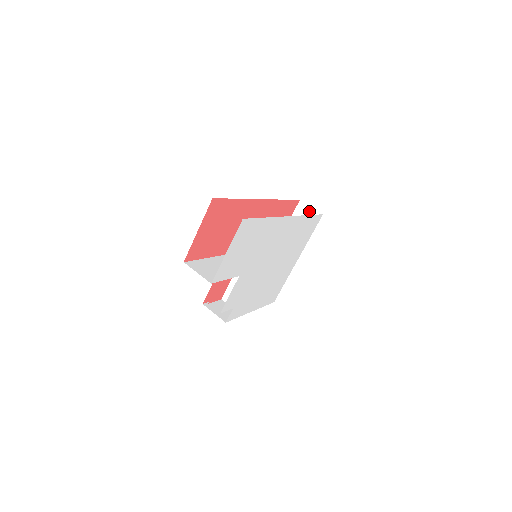
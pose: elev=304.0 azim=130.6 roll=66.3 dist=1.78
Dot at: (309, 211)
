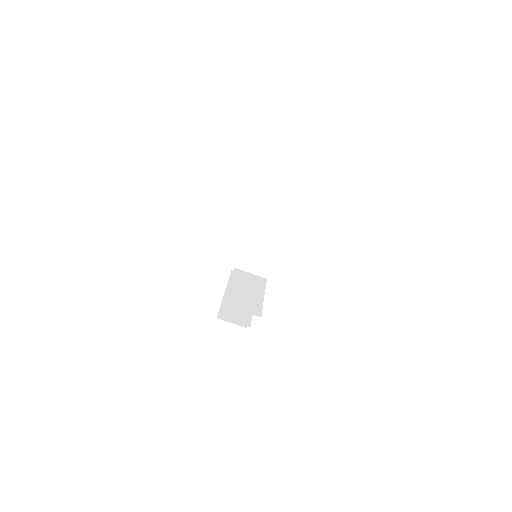
Dot at: (277, 187)
